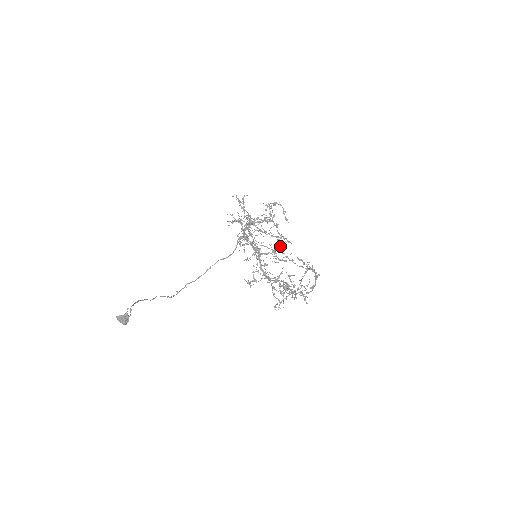
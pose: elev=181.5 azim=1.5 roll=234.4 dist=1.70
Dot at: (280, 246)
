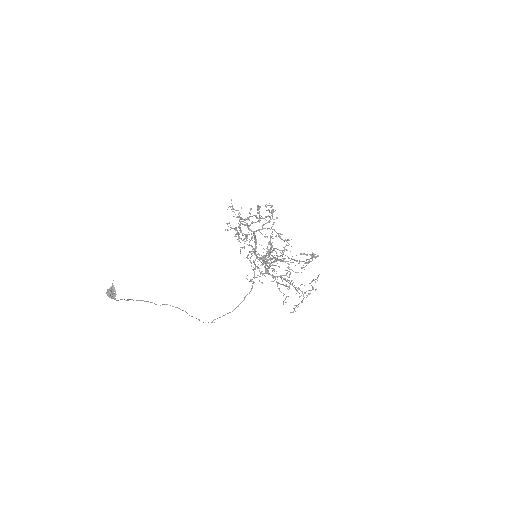
Dot at: (256, 218)
